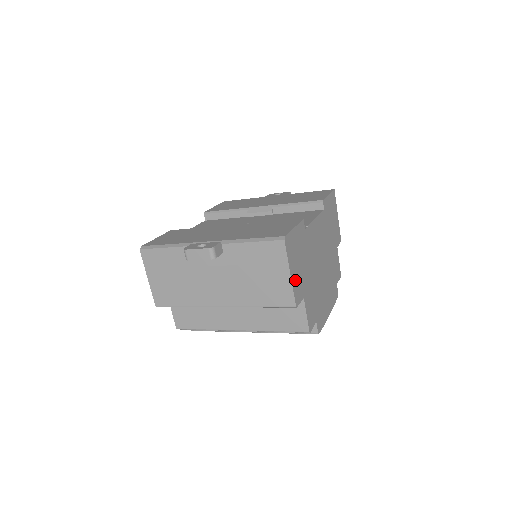
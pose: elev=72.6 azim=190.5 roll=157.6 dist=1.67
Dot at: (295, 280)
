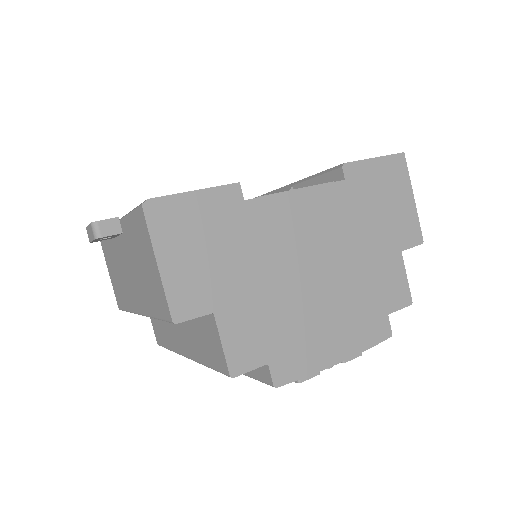
Dot at: (179, 277)
